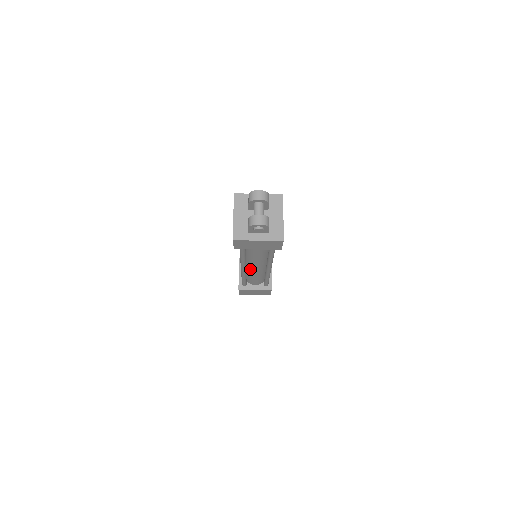
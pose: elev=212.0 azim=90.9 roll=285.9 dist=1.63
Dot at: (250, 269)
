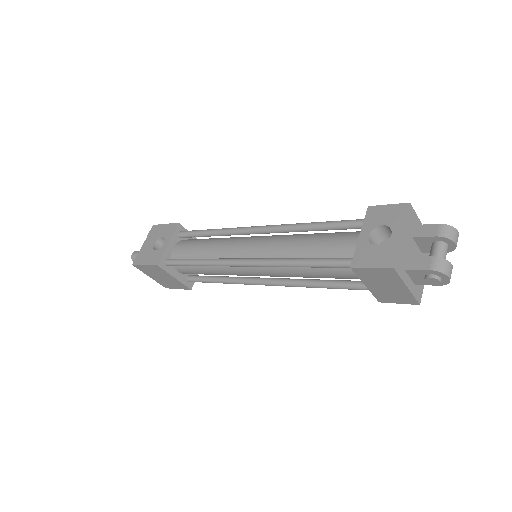
Dot at: occluded
